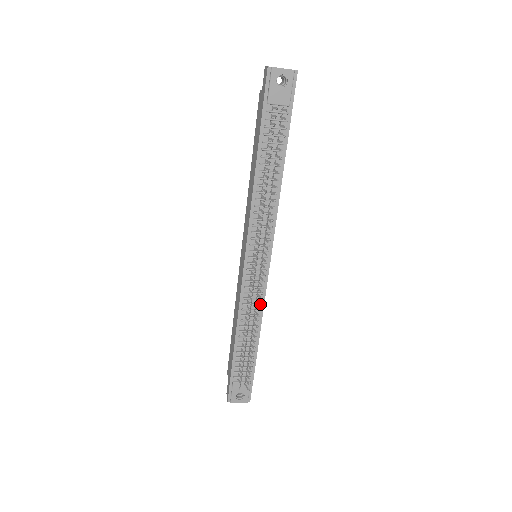
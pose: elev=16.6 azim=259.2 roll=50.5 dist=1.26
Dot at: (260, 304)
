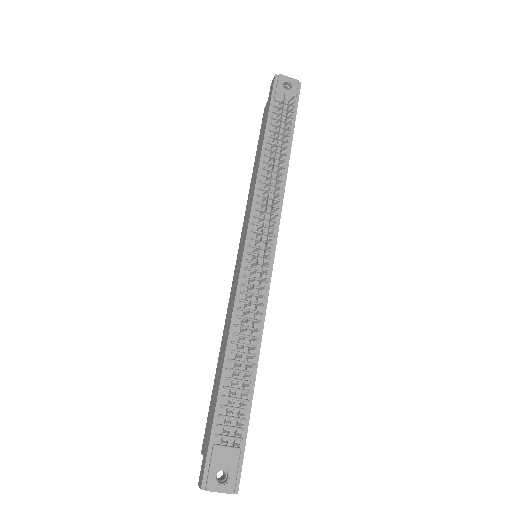
Dot at: (260, 311)
